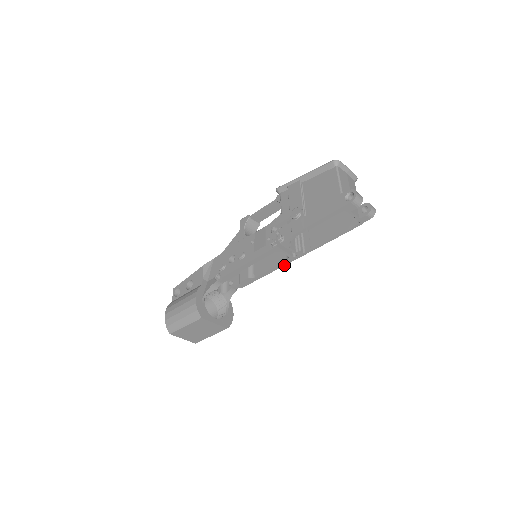
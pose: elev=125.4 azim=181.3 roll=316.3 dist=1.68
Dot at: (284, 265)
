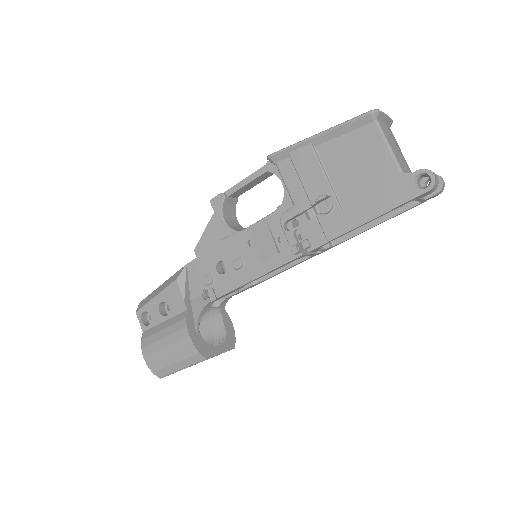
Dot at: occluded
